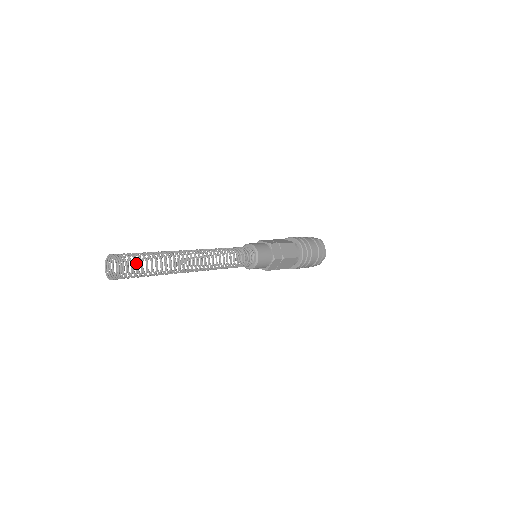
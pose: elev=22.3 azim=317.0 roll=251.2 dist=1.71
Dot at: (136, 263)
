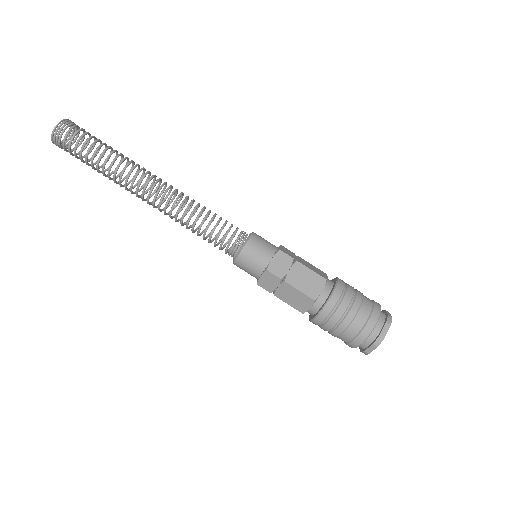
Dot at: (87, 132)
